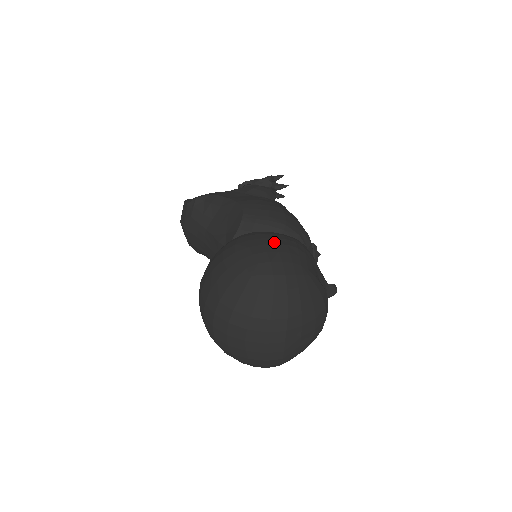
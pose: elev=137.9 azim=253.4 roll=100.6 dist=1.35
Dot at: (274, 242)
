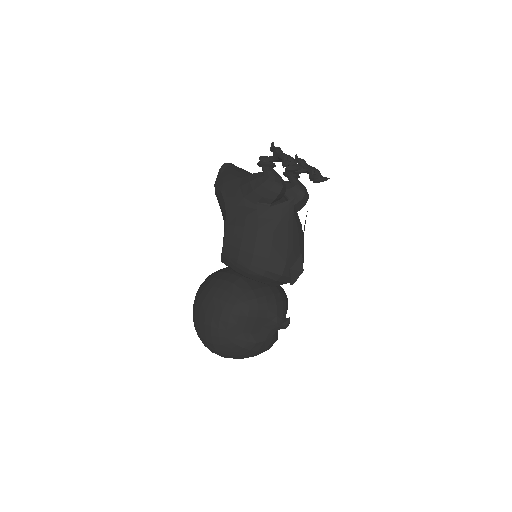
Dot at: (212, 315)
